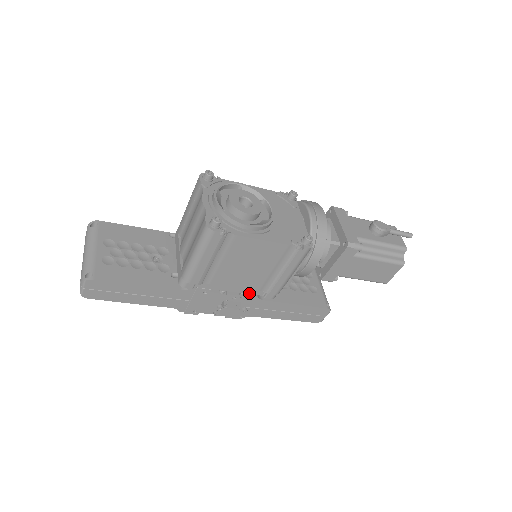
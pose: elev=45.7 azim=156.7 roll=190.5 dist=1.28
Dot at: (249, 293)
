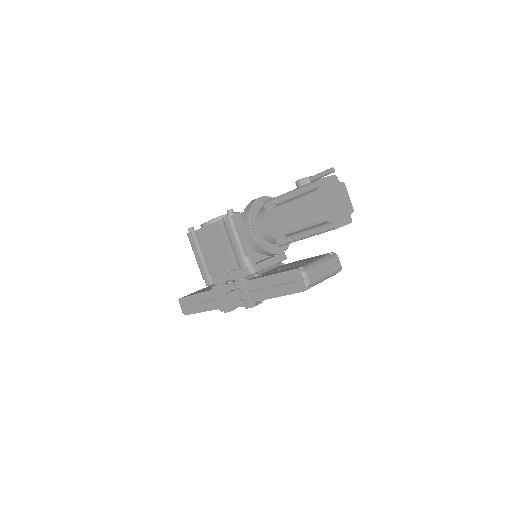
Dot at: (239, 277)
